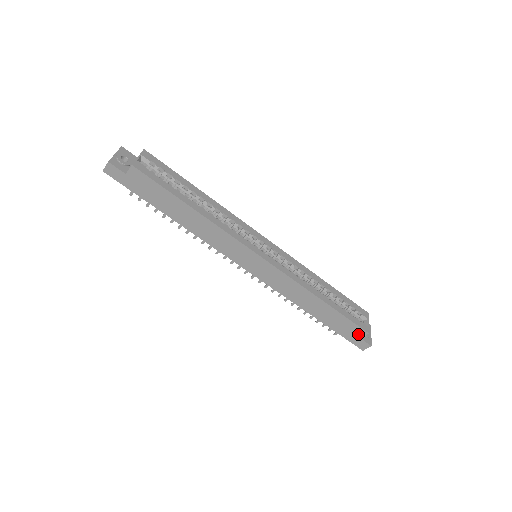
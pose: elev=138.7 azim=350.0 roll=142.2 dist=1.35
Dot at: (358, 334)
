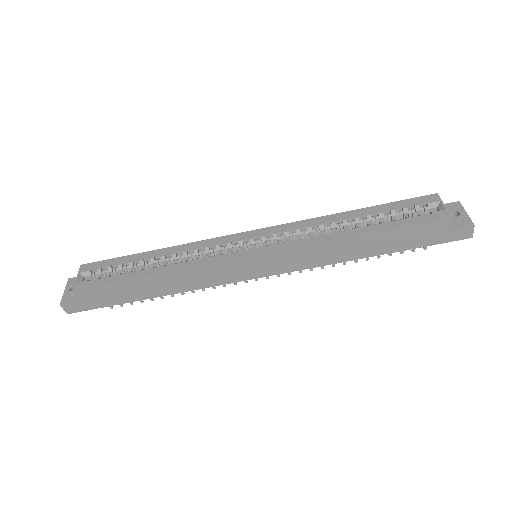
Dot at: (441, 229)
